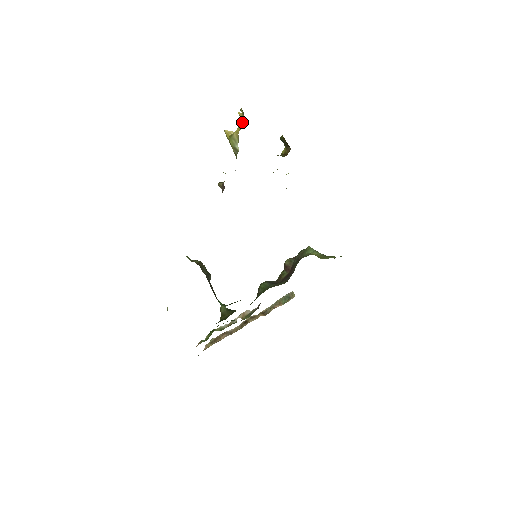
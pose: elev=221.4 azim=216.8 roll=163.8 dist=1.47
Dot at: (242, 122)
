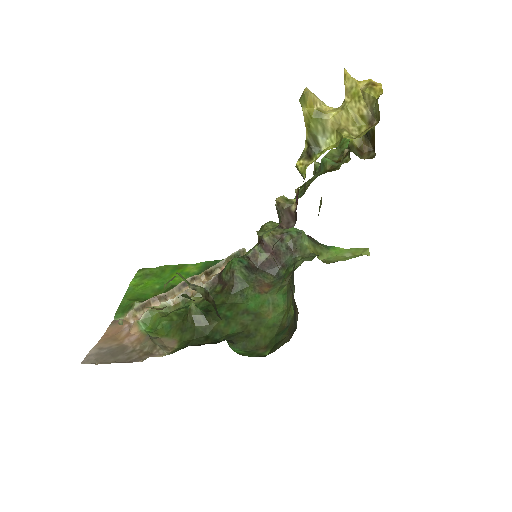
Dot at: (359, 117)
